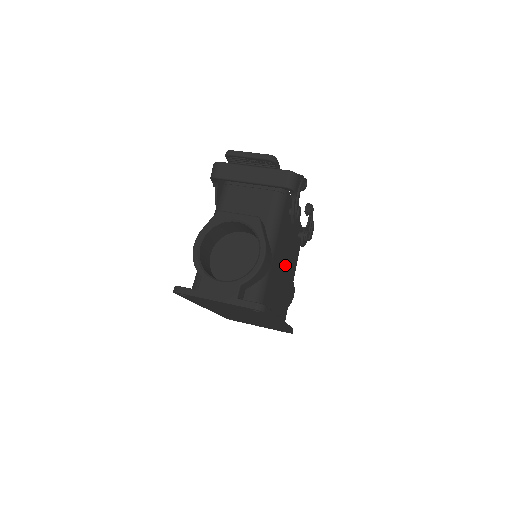
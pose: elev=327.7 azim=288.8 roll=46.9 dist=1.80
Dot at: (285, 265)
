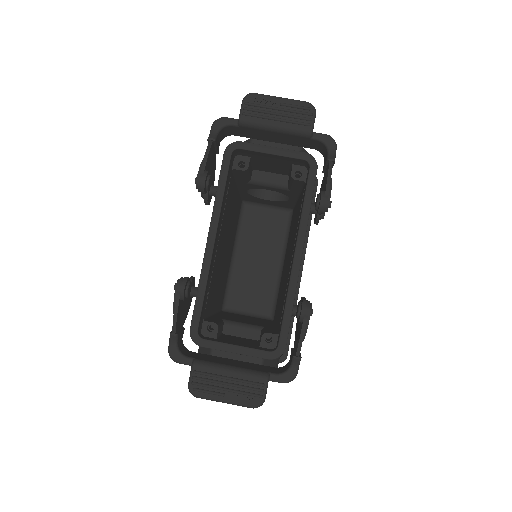
Dot at: occluded
